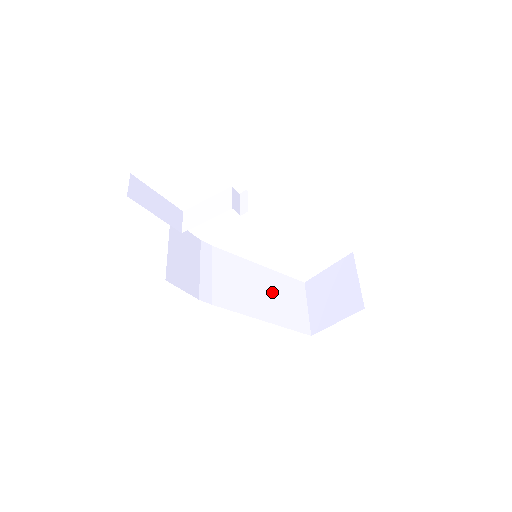
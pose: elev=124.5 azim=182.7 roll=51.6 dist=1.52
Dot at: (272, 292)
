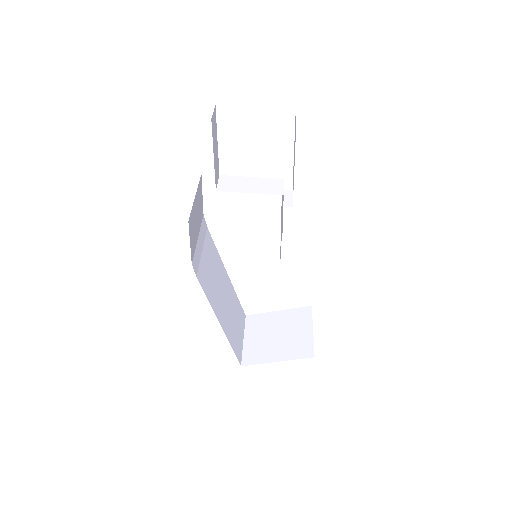
Dot at: (229, 304)
